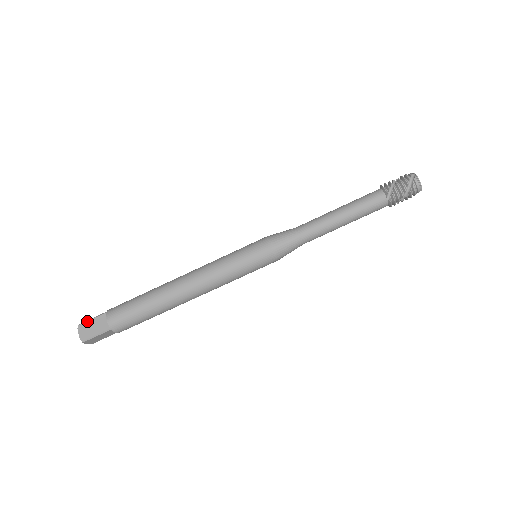
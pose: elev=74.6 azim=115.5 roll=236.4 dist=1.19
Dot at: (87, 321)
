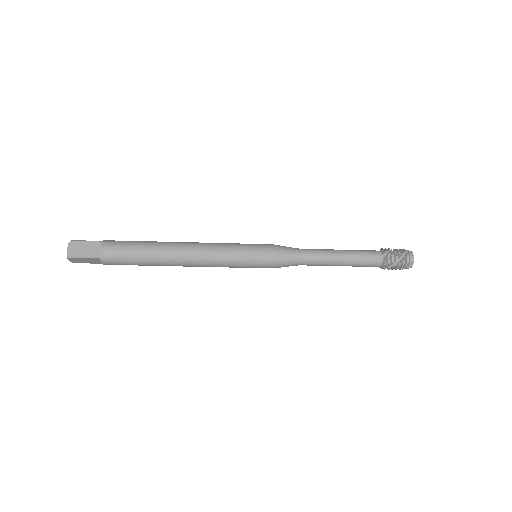
Dot at: (78, 258)
